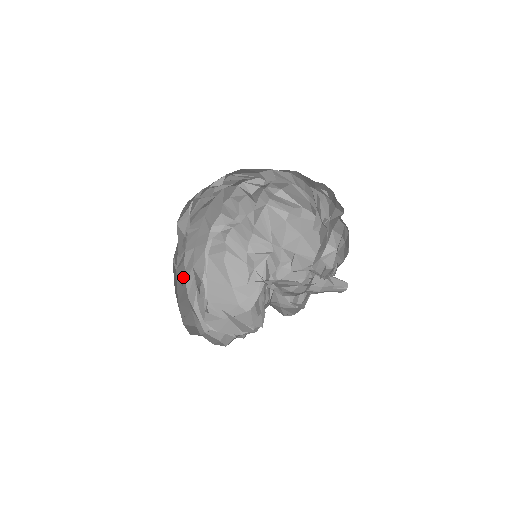
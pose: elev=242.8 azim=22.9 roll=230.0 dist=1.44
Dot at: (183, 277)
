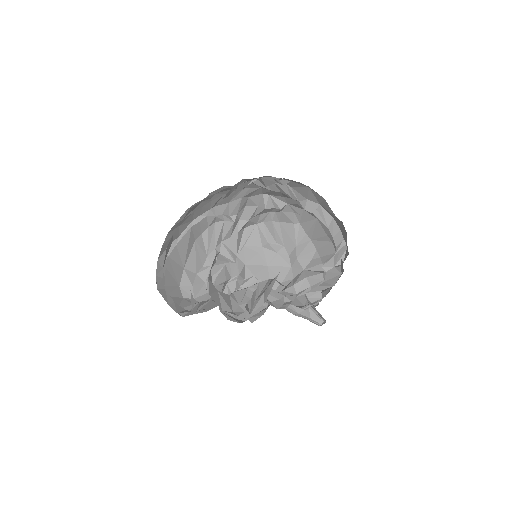
Dot at: occluded
